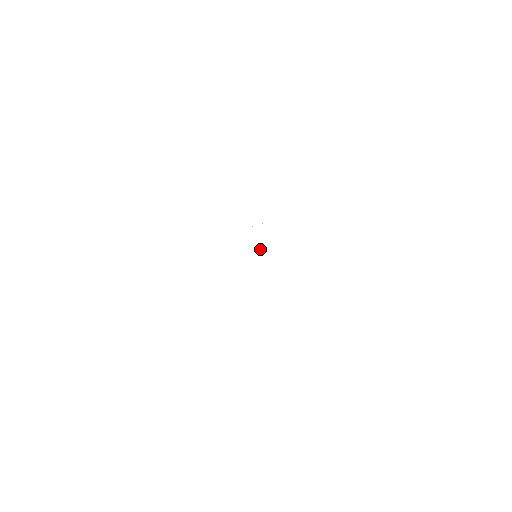
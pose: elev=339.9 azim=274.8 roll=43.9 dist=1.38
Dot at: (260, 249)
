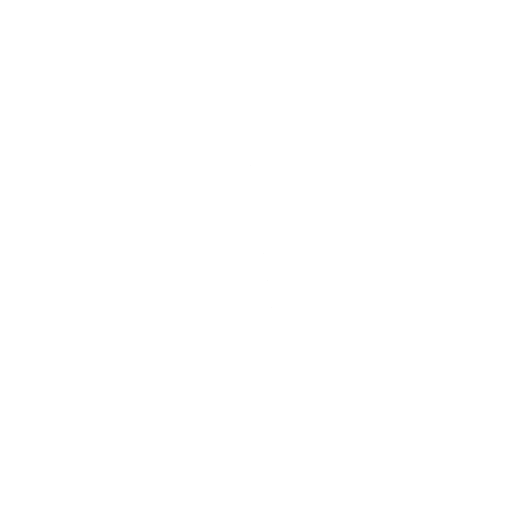
Dot at: (271, 307)
